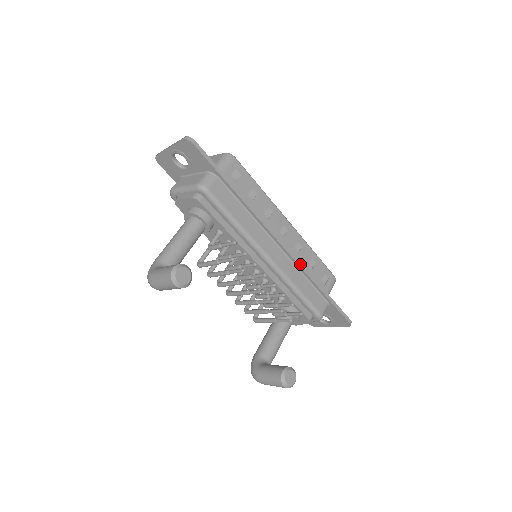
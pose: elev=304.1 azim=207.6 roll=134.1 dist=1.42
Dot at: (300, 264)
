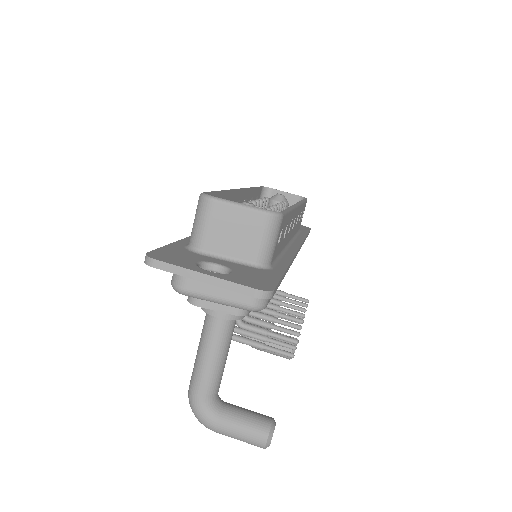
Dot at: (302, 244)
